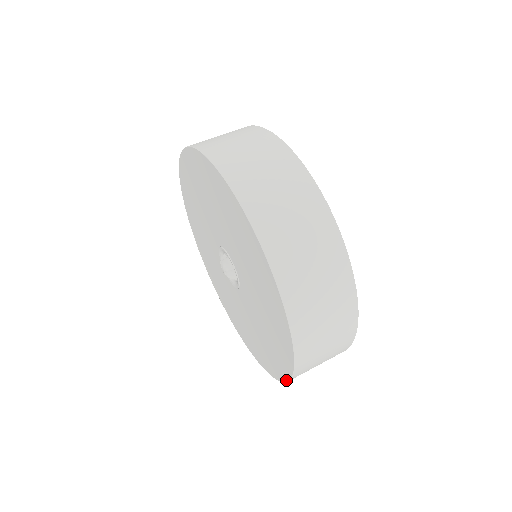
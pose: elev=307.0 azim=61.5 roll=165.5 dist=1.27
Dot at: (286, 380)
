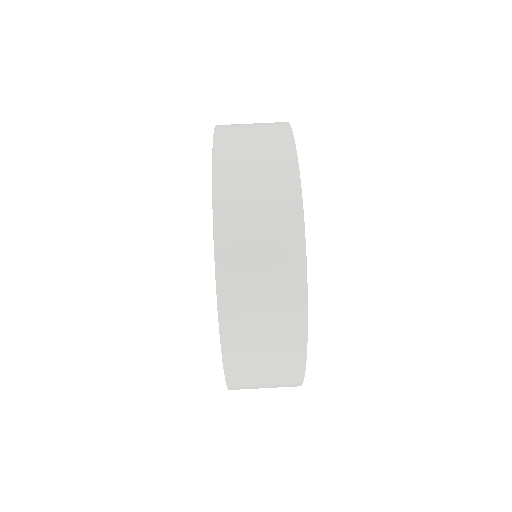
Dot at: occluded
